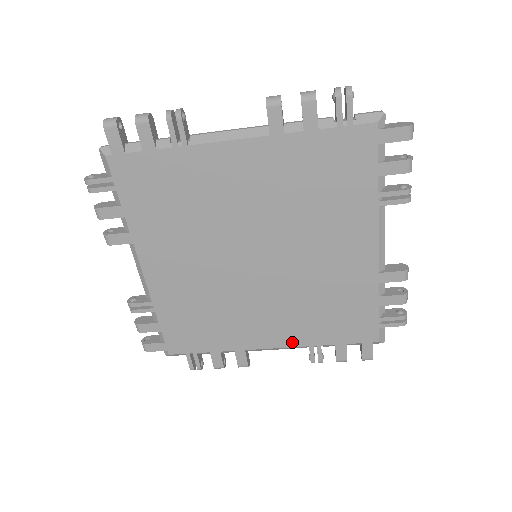
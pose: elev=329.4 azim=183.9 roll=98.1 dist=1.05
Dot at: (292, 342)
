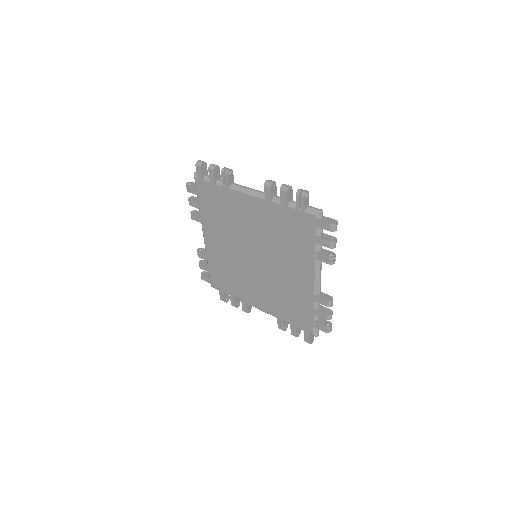
Dot at: (269, 311)
